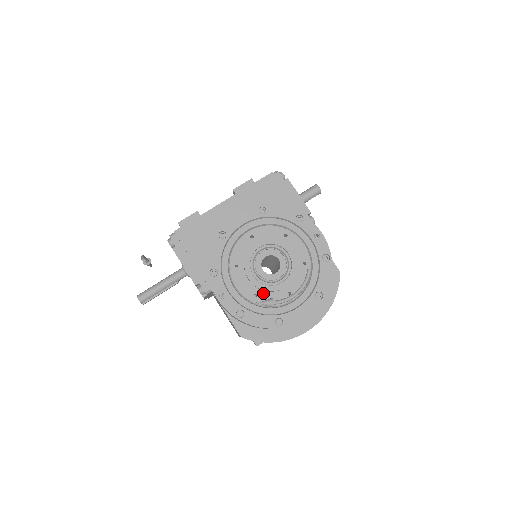
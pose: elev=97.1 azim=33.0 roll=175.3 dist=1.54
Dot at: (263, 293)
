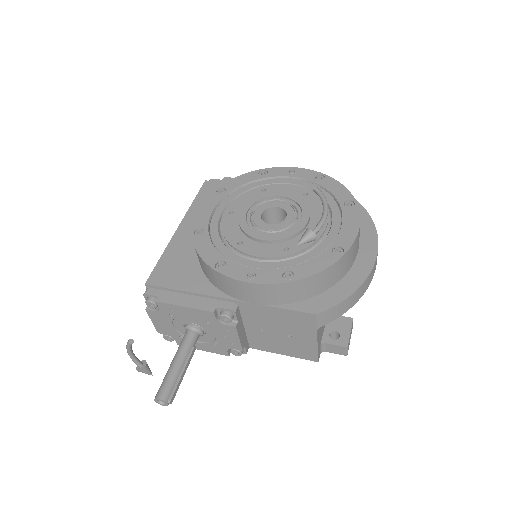
Dot at: (292, 242)
